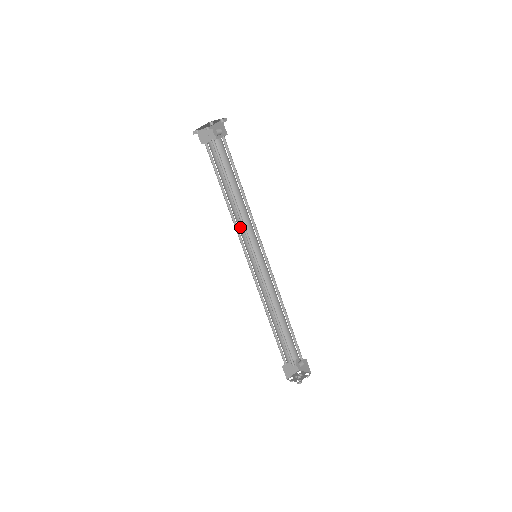
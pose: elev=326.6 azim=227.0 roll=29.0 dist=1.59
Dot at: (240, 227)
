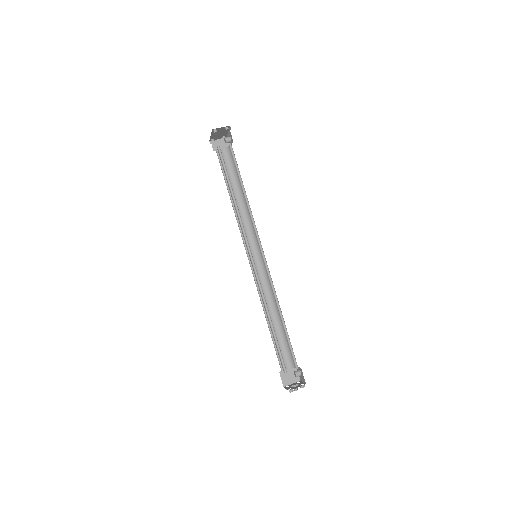
Dot at: (245, 228)
